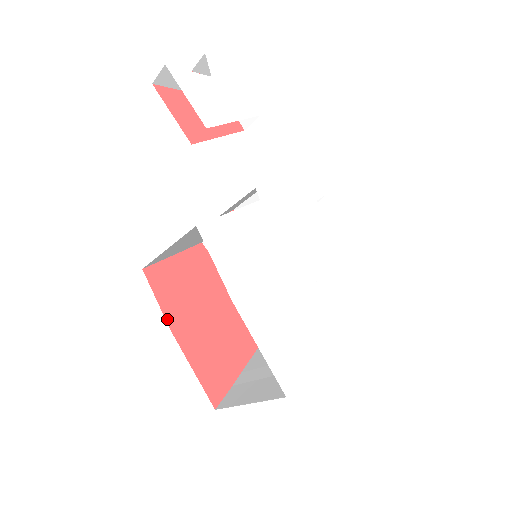
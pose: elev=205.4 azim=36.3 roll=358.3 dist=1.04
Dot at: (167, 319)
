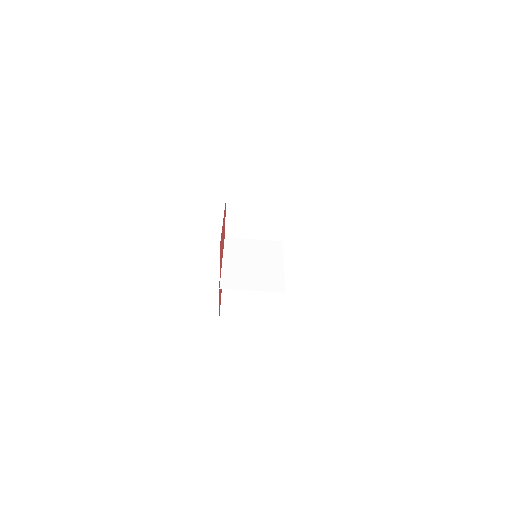
Dot at: (224, 212)
